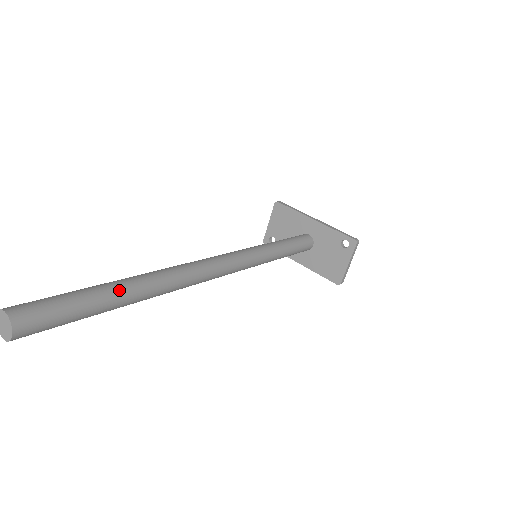
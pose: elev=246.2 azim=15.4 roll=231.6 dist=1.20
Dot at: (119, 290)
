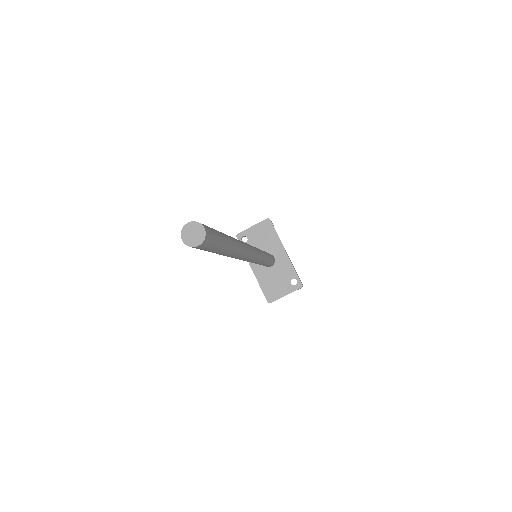
Dot at: (230, 245)
